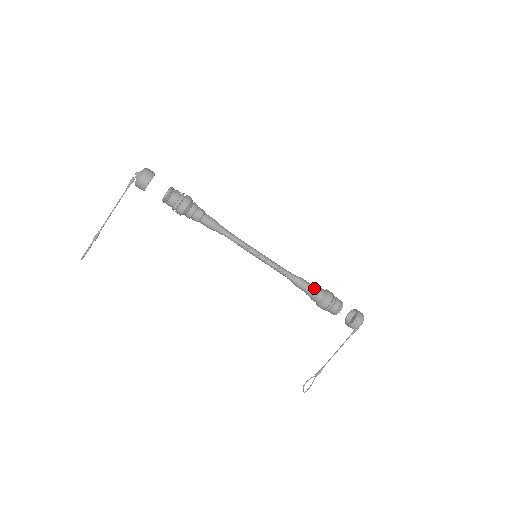
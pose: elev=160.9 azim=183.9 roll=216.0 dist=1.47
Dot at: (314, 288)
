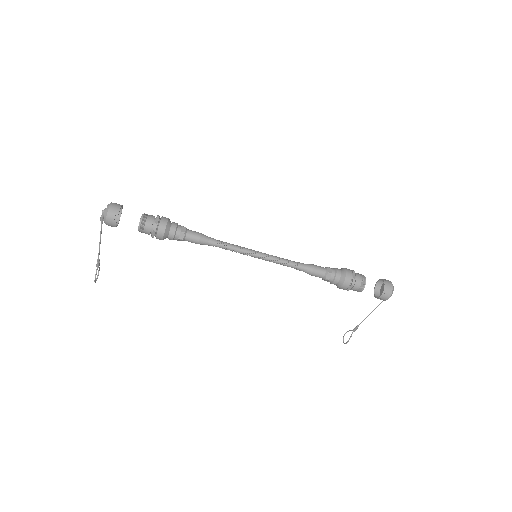
Dot at: (328, 274)
